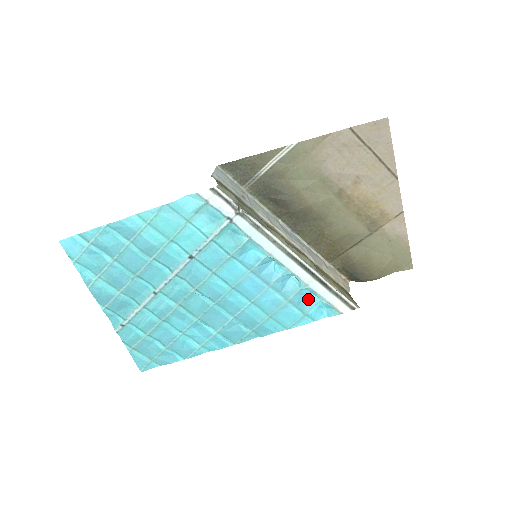
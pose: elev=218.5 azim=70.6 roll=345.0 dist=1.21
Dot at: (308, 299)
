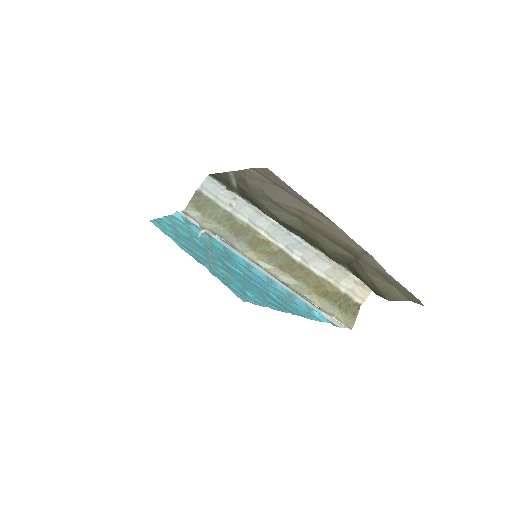
Dot at: occluded
